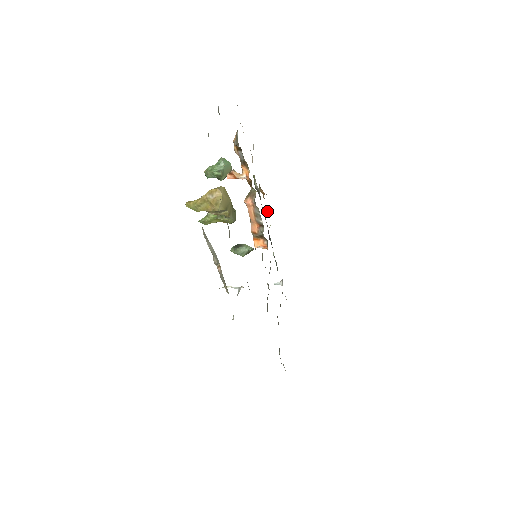
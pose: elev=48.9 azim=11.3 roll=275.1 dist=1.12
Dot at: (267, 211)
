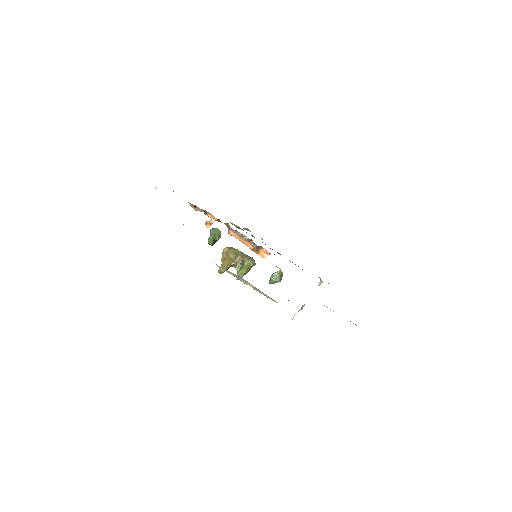
Dot at: (262, 239)
